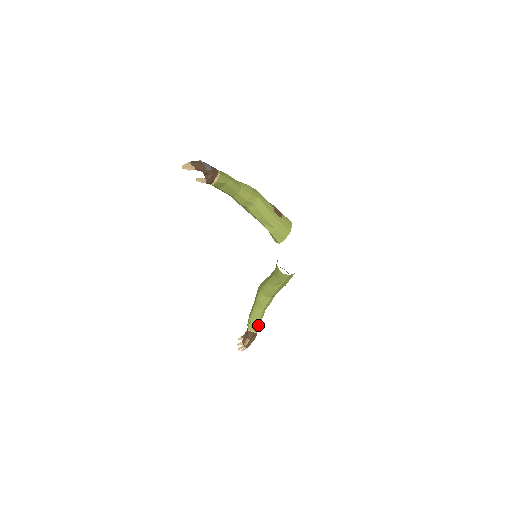
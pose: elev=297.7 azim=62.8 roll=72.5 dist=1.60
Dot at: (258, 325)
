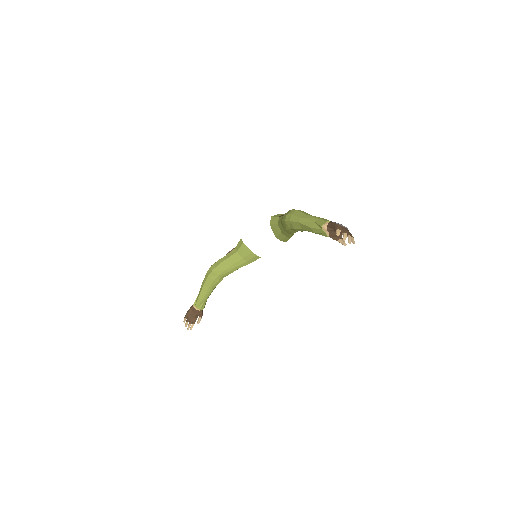
Dot at: (206, 301)
